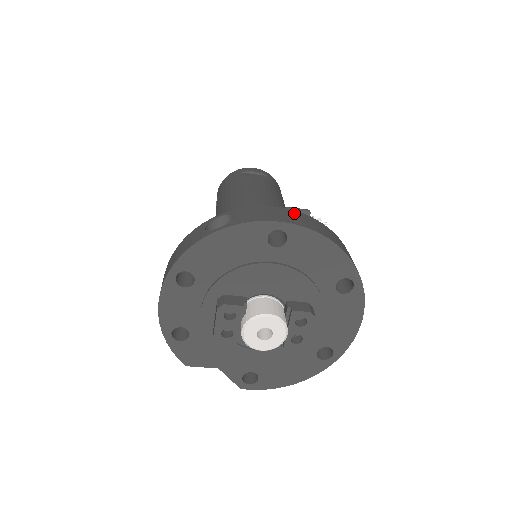
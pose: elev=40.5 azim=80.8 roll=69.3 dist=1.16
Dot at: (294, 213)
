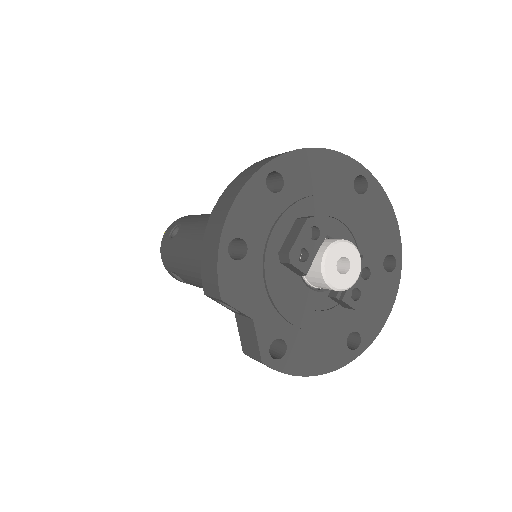
Dot at: occluded
